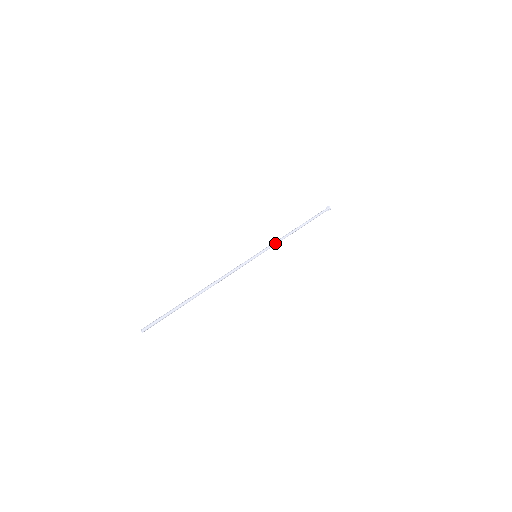
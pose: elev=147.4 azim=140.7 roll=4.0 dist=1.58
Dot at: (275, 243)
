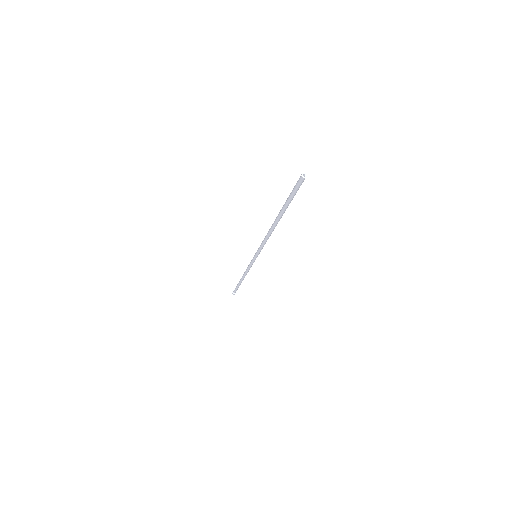
Dot at: occluded
